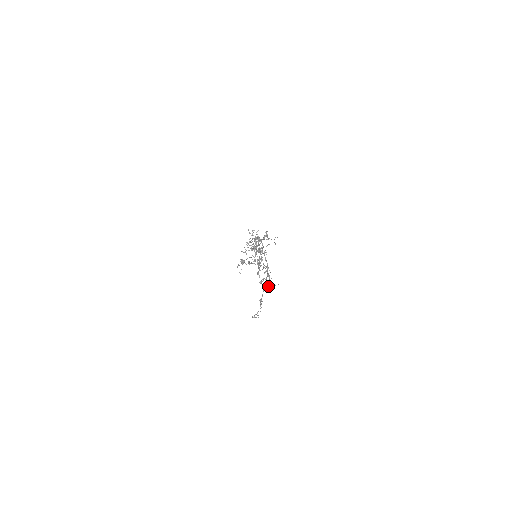
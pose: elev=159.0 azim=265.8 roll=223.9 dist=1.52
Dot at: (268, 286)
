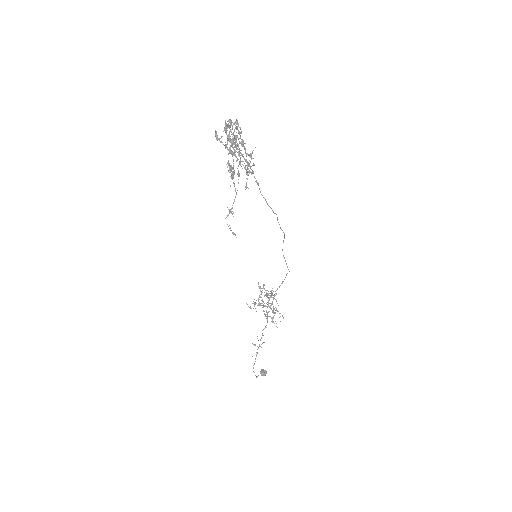
Dot at: (242, 154)
